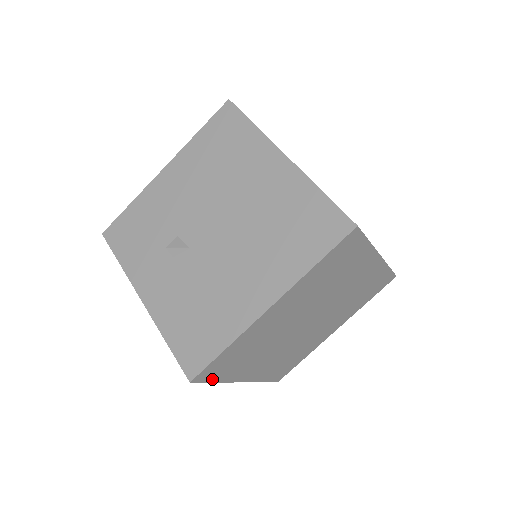
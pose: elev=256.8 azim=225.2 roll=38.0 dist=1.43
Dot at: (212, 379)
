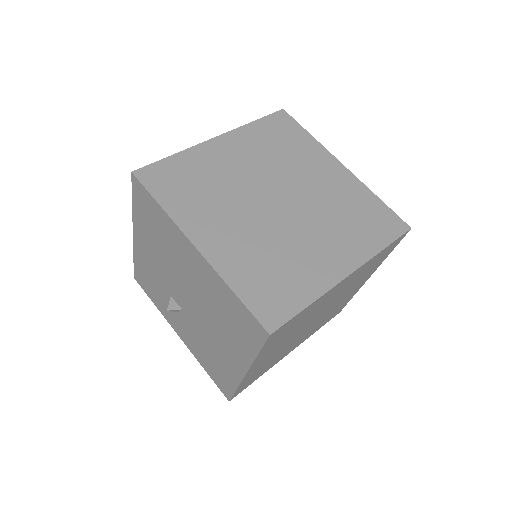
Dot at: (250, 384)
